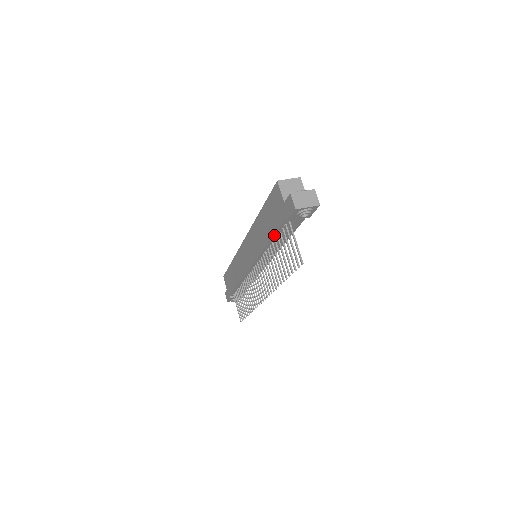
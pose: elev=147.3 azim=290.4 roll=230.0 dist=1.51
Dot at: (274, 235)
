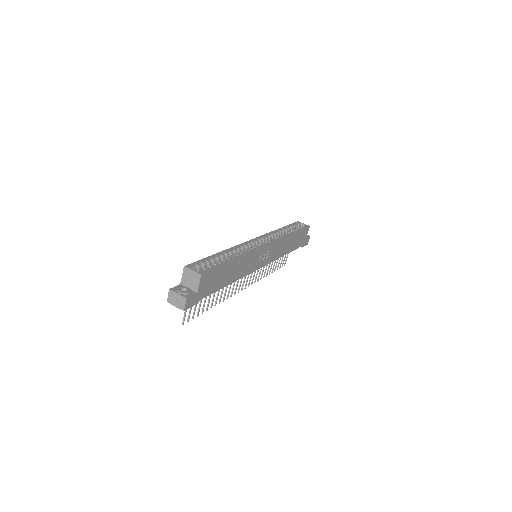
Dot at: occluded
